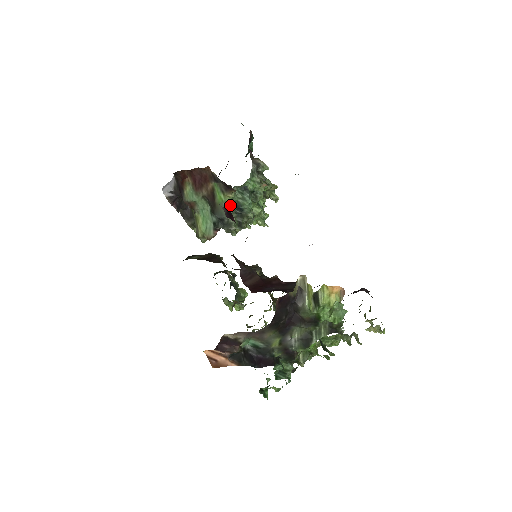
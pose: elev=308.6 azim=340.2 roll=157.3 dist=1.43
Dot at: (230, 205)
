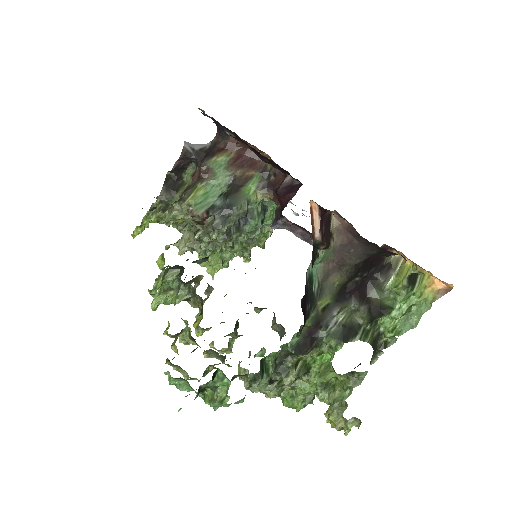
Dot at: (248, 205)
